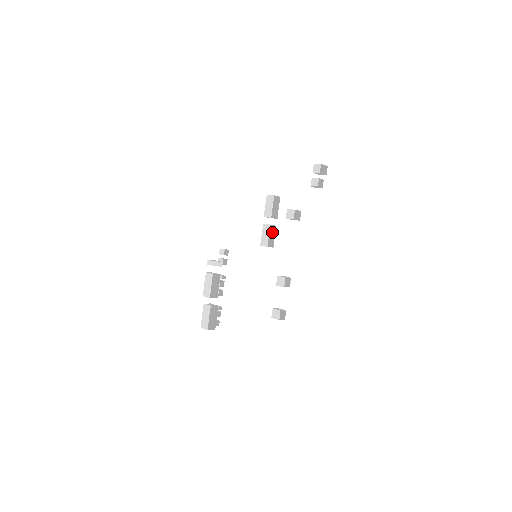
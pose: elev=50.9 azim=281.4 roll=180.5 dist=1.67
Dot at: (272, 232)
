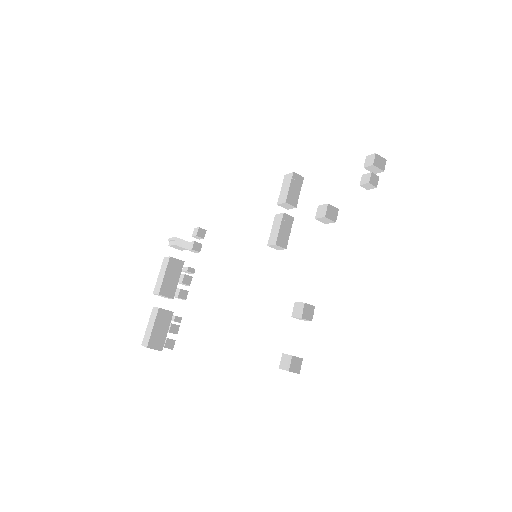
Dot at: (286, 225)
